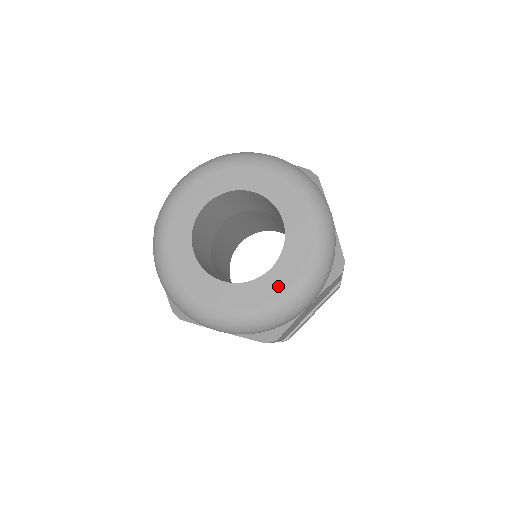
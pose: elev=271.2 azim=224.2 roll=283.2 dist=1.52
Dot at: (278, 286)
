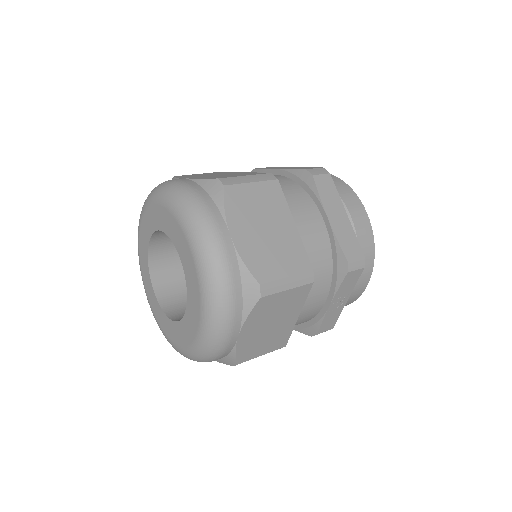
Dot at: (192, 327)
